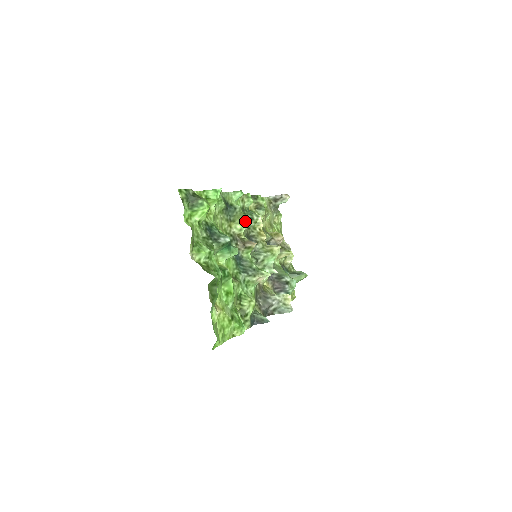
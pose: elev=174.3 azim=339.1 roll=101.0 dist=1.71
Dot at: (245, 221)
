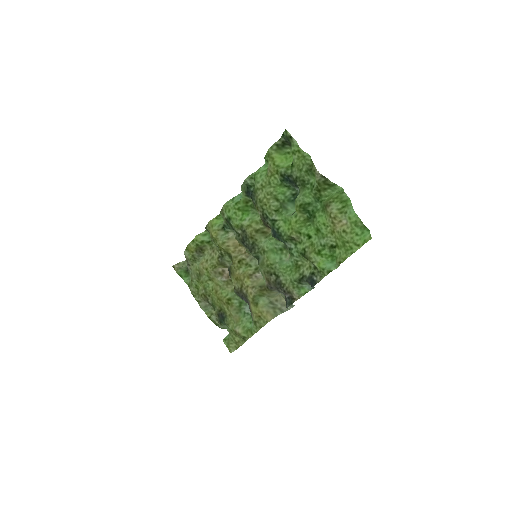
Dot at: occluded
